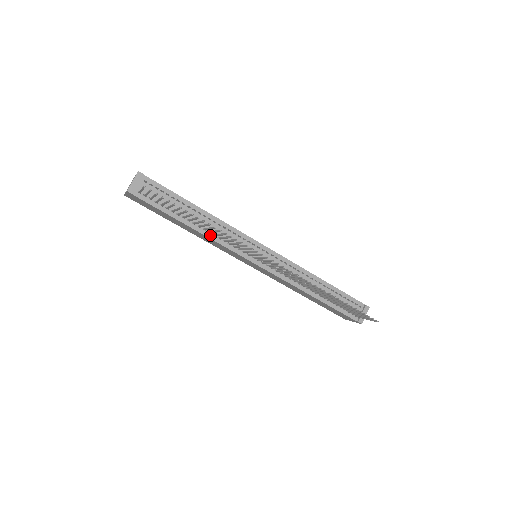
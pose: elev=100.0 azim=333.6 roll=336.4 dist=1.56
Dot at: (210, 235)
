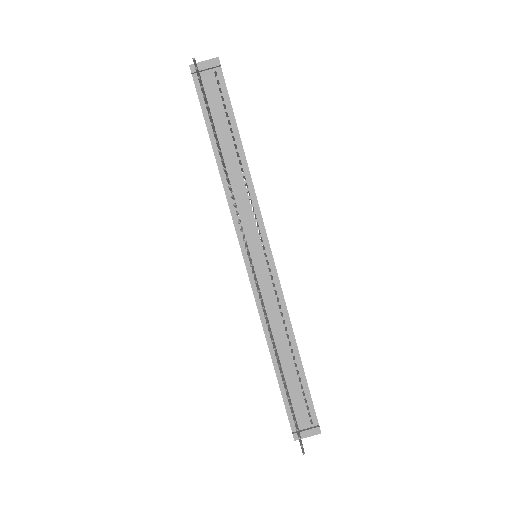
Dot at: (227, 186)
